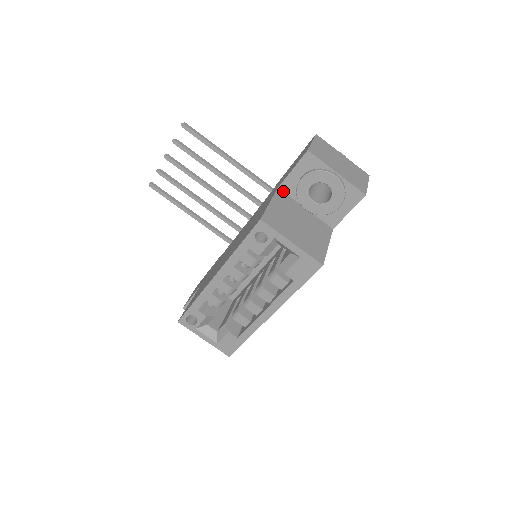
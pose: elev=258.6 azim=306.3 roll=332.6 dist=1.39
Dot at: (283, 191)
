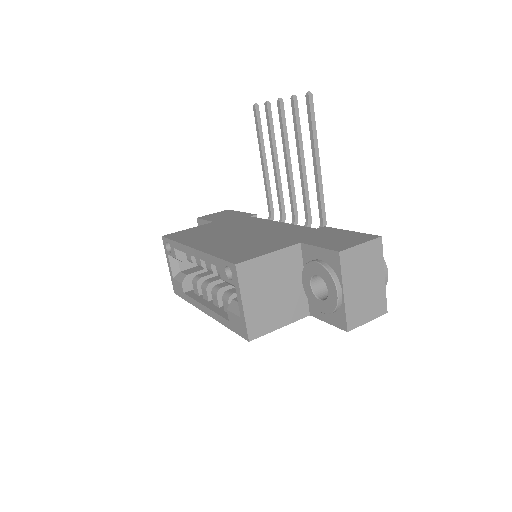
Dot at: (302, 249)
